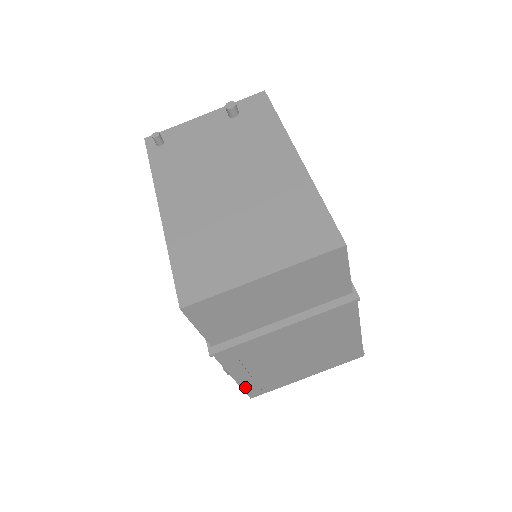
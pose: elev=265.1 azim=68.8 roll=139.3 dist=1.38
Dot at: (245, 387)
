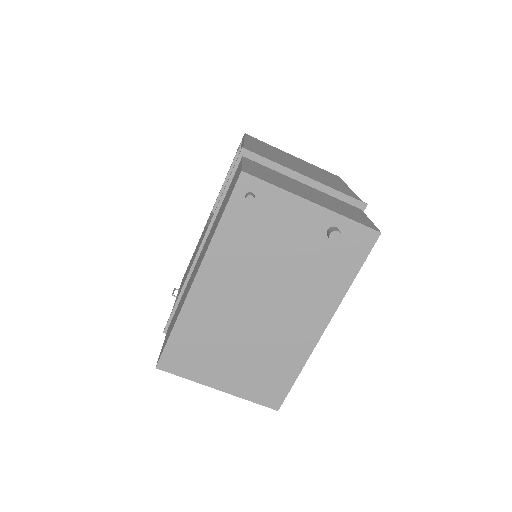
Dot at: occluded
